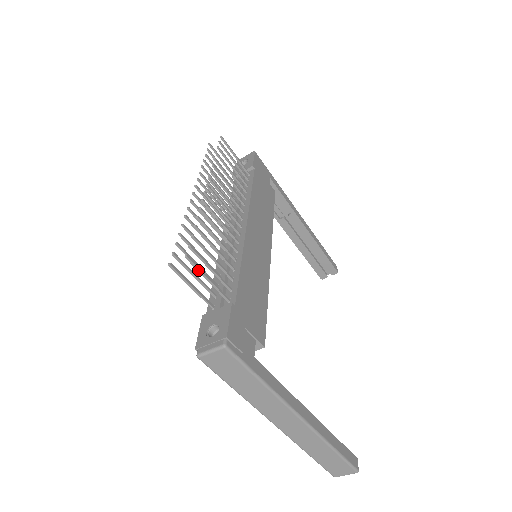
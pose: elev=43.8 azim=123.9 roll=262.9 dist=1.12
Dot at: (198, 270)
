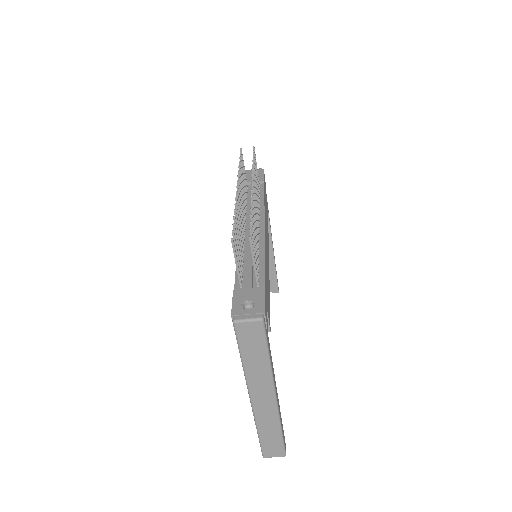
Dot at: (252, 252)
